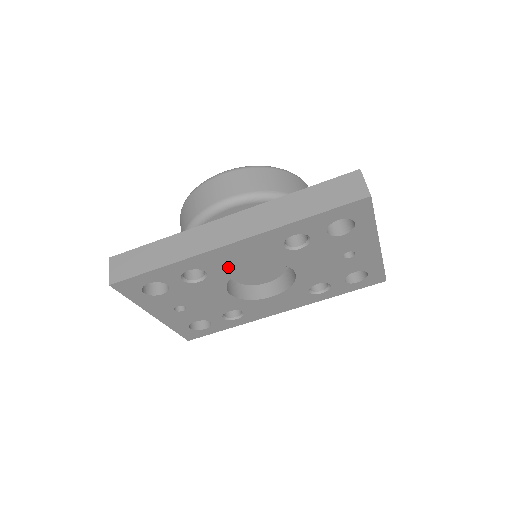
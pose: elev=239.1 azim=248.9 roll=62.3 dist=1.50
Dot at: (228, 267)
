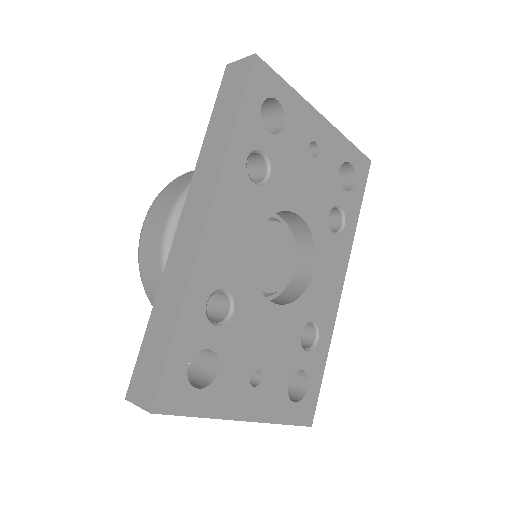
Dot at: (237, 262)
